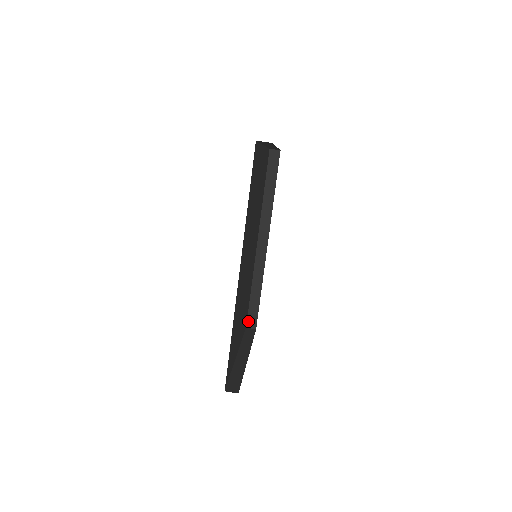
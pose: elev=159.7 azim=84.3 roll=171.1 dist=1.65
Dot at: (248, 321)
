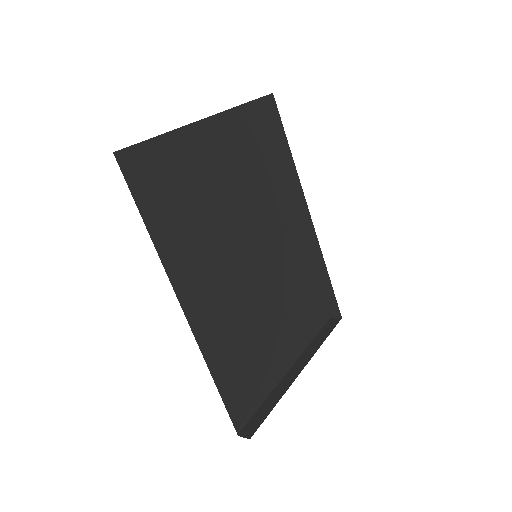
Dot at: (329, 310)
